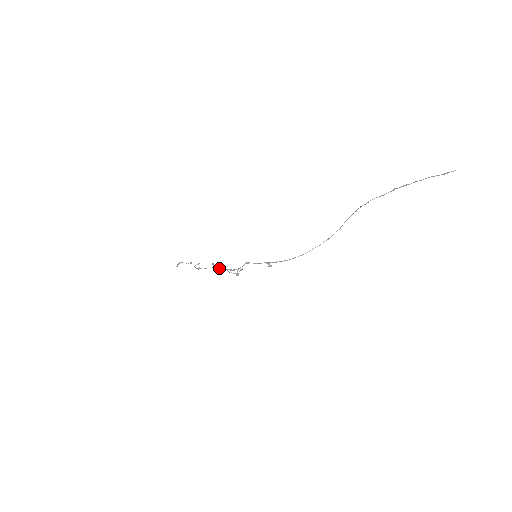
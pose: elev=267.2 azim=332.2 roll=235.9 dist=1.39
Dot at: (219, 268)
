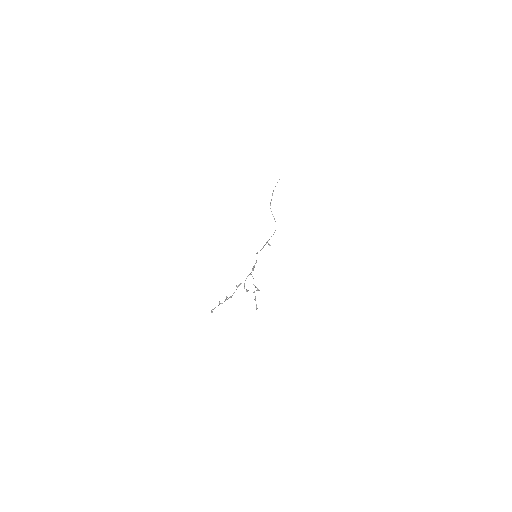
Dot at: occluded
